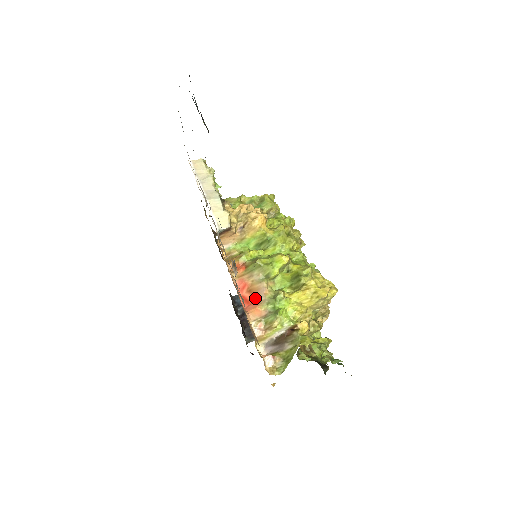
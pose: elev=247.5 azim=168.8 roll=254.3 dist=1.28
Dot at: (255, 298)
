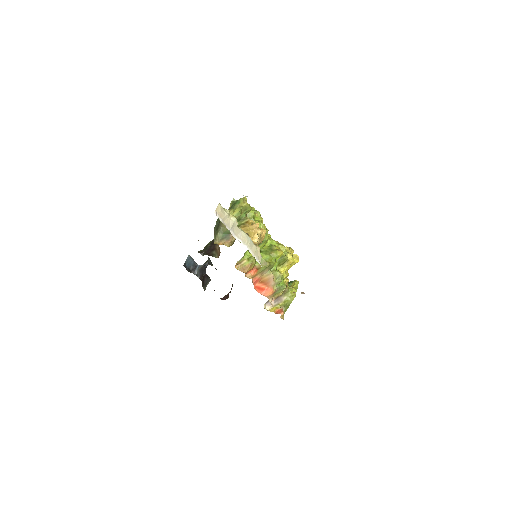
Dot at: (267, 285)
